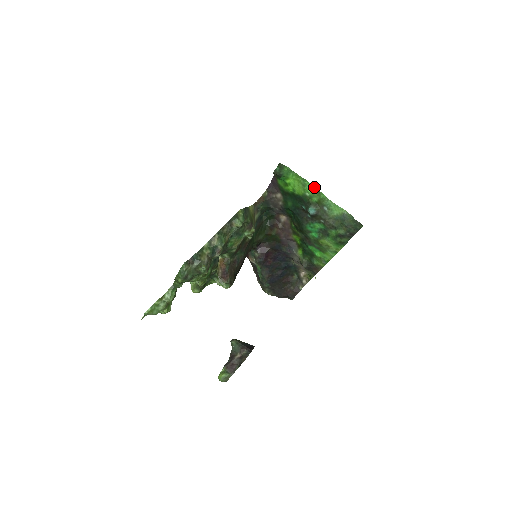
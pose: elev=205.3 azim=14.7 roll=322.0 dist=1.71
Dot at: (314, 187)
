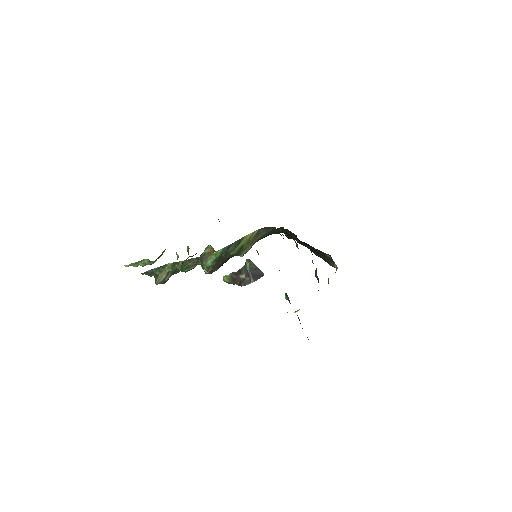
Dot at: occluded
